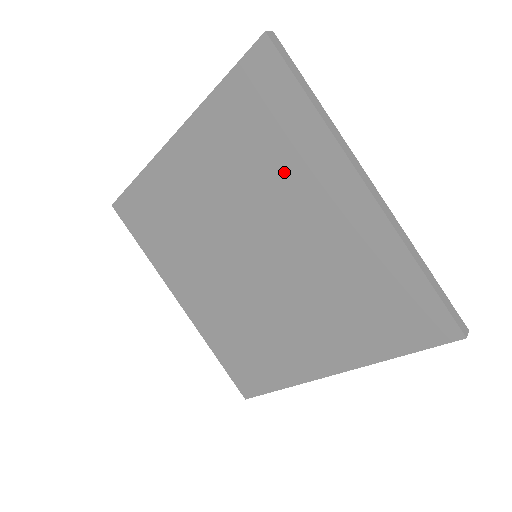
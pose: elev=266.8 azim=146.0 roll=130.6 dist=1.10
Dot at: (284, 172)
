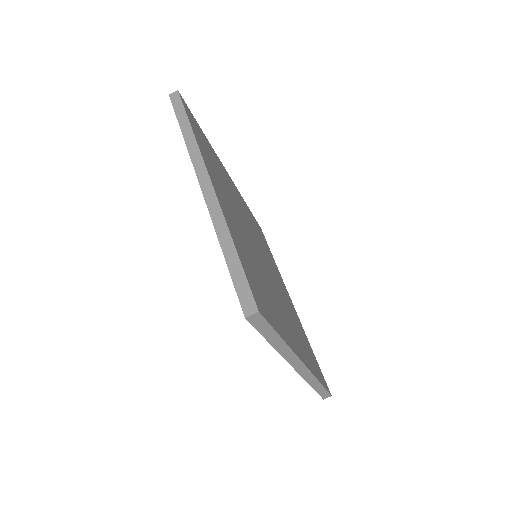
Dot at: occluded
